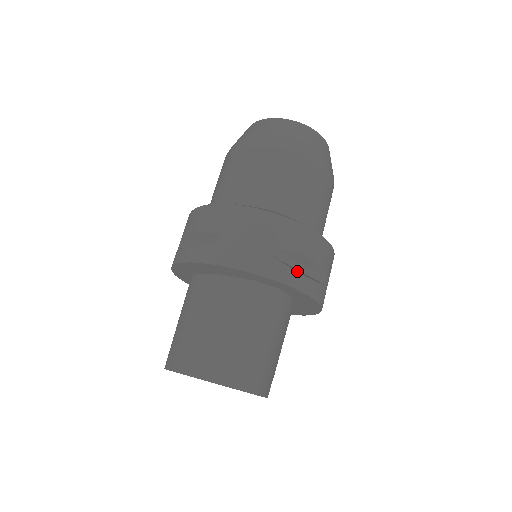
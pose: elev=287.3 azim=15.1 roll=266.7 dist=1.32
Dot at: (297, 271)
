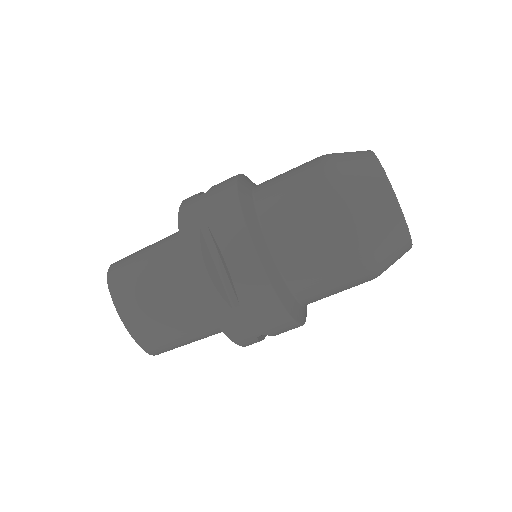
Dot at: occluded
